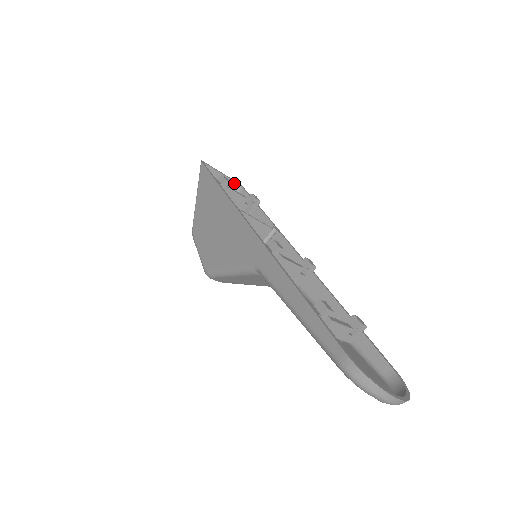
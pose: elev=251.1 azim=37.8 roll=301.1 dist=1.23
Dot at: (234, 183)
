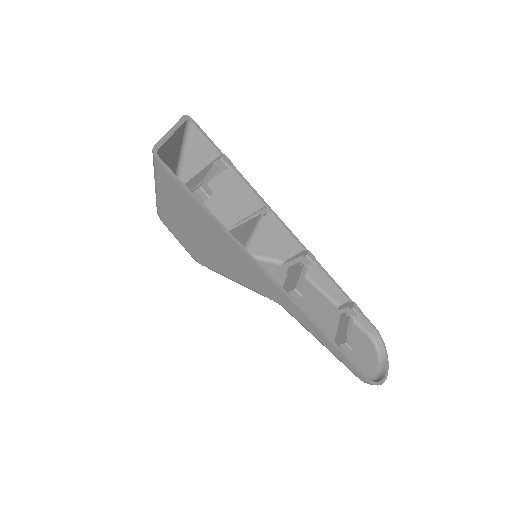
Dot at: (182, 125)
